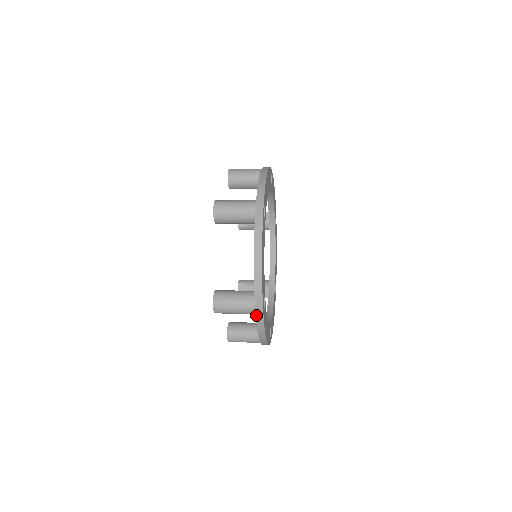
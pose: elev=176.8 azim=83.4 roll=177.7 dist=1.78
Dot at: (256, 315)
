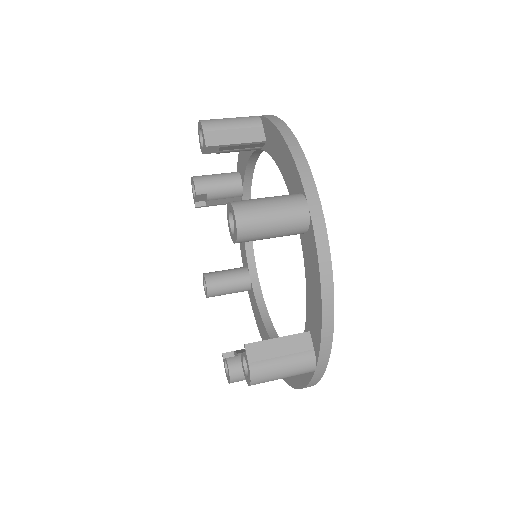
Dot at: occluded
